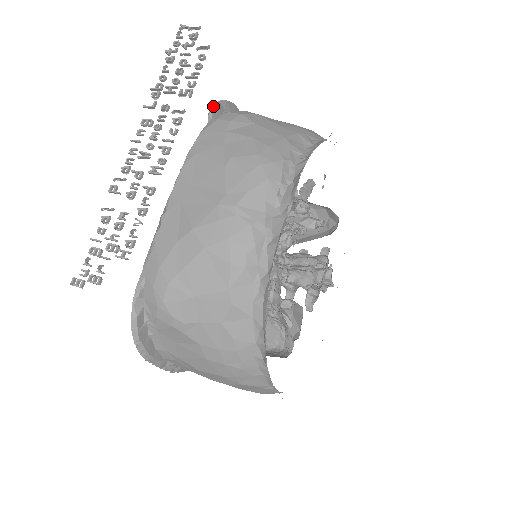
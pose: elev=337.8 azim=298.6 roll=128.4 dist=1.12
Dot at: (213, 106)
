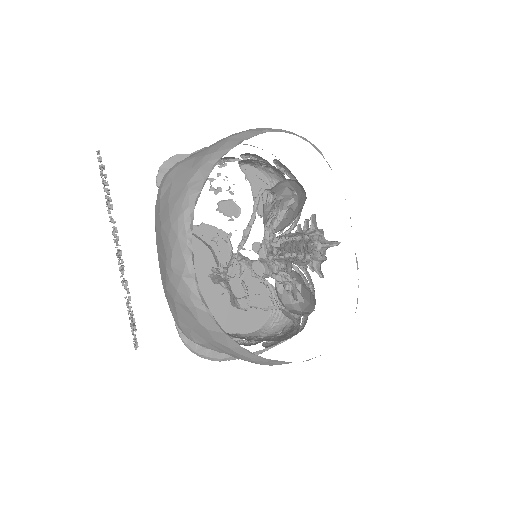
Dot at: (156, 176)
